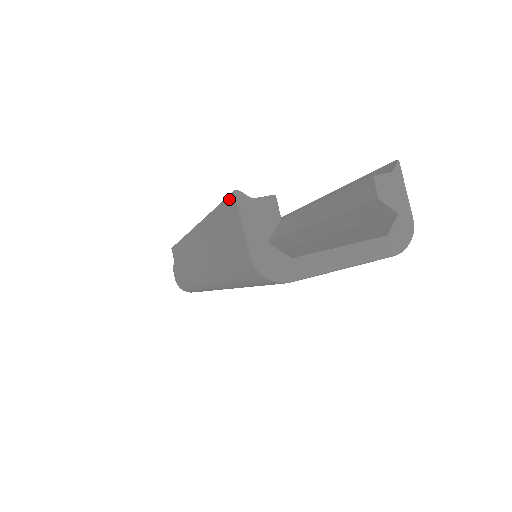
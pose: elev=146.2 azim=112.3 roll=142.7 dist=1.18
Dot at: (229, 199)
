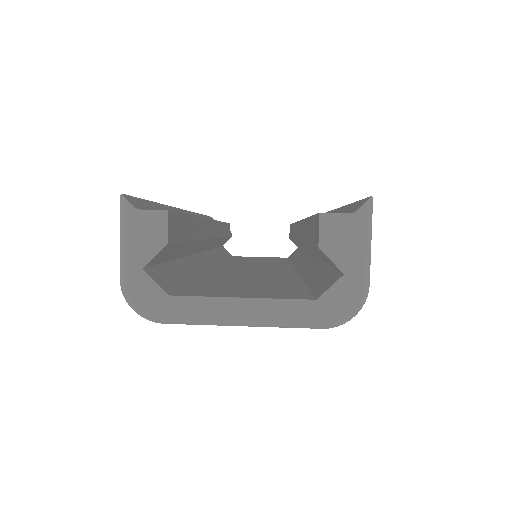
Dot at: occluded
